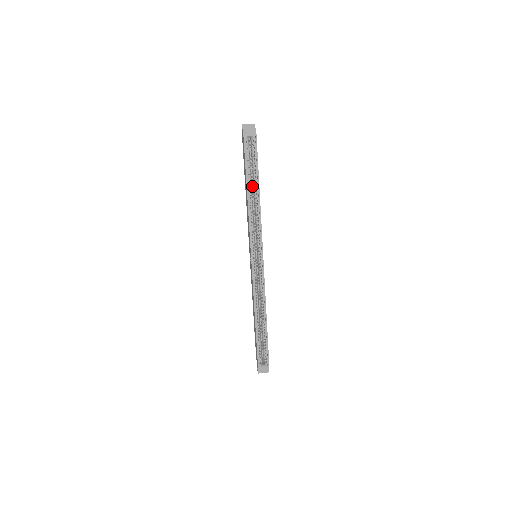
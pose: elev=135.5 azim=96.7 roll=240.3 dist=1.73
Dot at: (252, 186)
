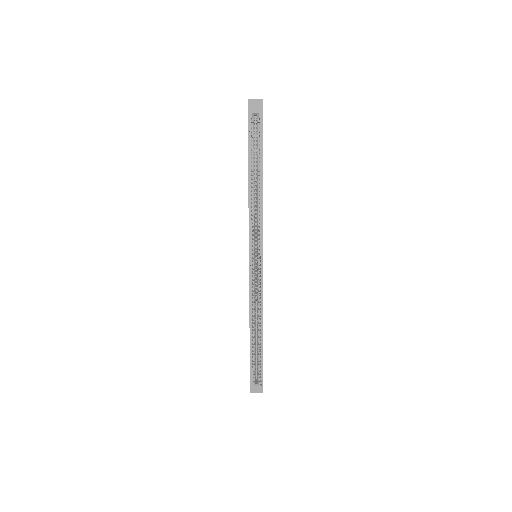
Dot at: occluded
